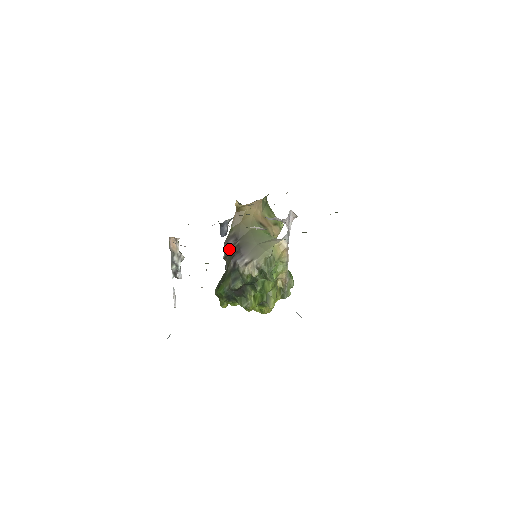
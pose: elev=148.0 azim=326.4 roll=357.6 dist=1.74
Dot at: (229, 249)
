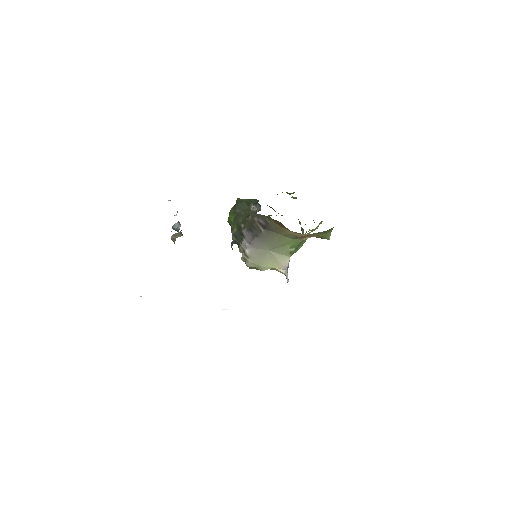
Dot at: (257, 219)
